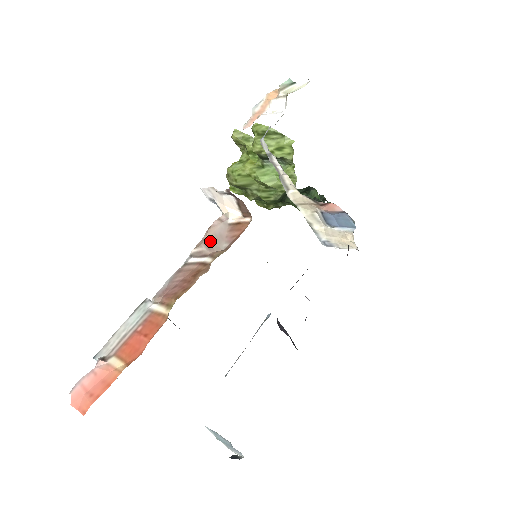
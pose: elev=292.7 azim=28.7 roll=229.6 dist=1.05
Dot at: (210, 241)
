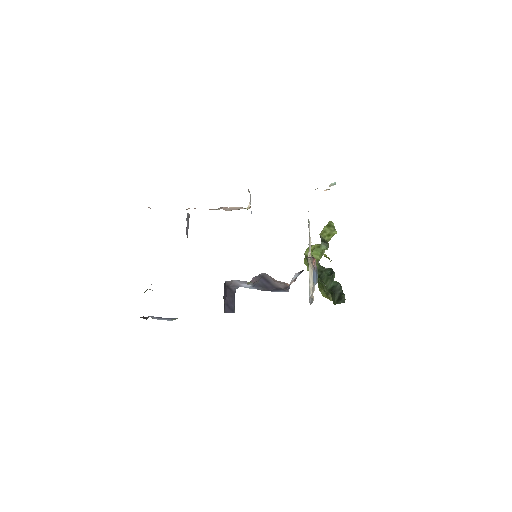
Dot at: (228, 208)
